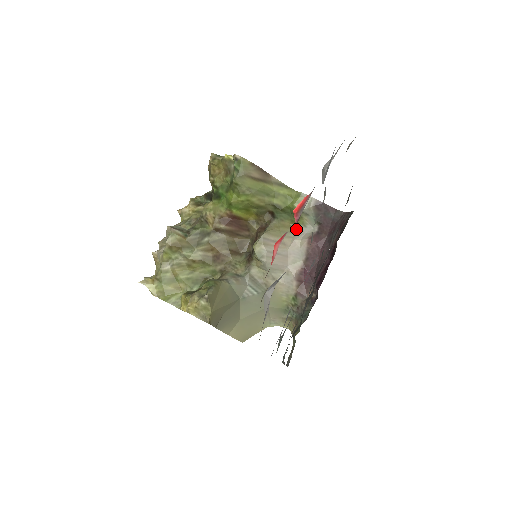
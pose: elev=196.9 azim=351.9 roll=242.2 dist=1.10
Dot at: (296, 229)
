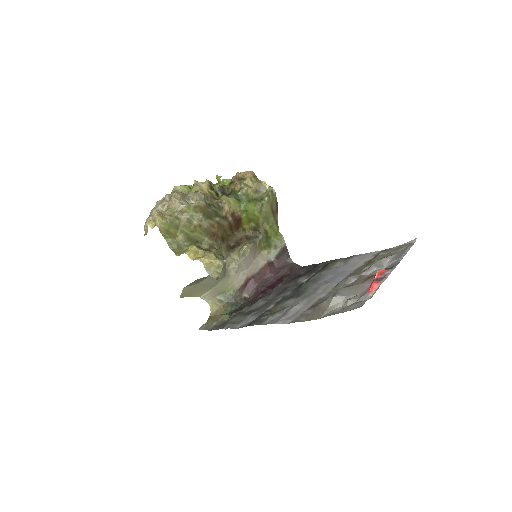
Dot at: (262, 252)
